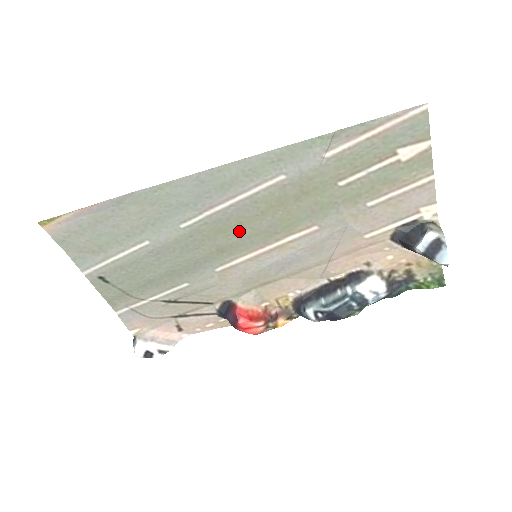
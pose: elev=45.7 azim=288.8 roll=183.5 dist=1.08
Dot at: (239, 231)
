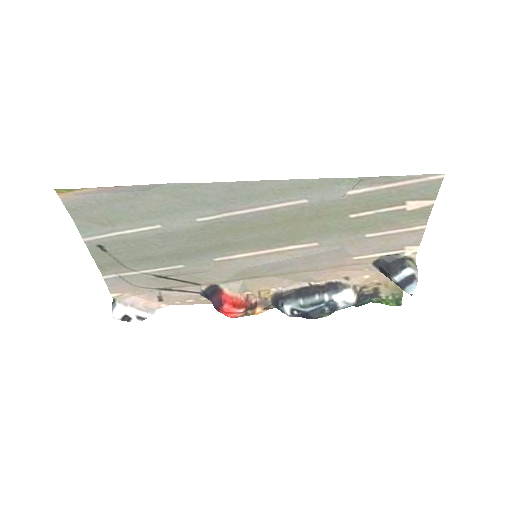
Dot at: (249, 234)
